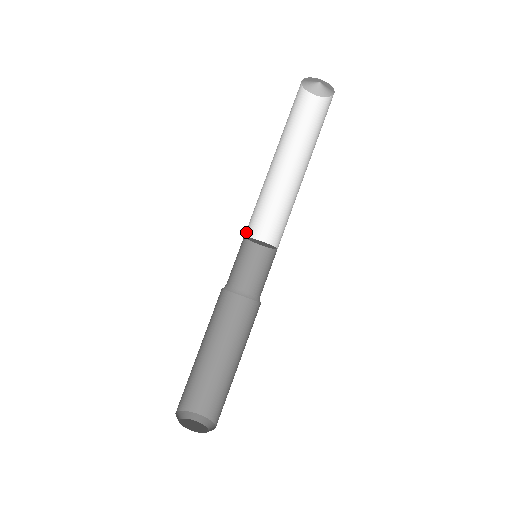
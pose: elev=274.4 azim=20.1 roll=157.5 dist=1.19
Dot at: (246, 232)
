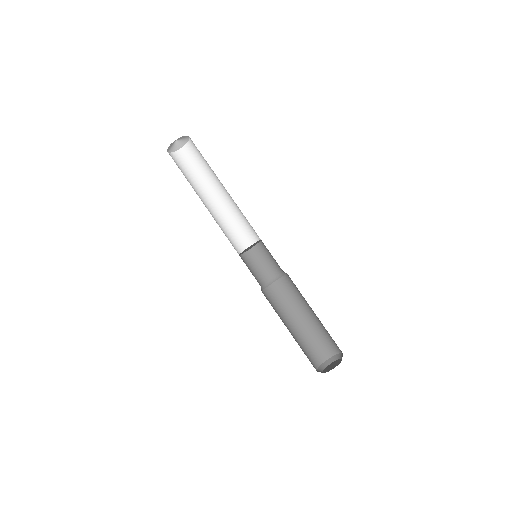
Dot at: (241, 250)
